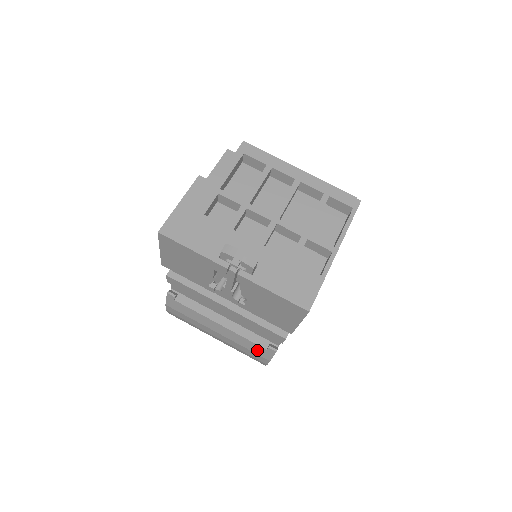
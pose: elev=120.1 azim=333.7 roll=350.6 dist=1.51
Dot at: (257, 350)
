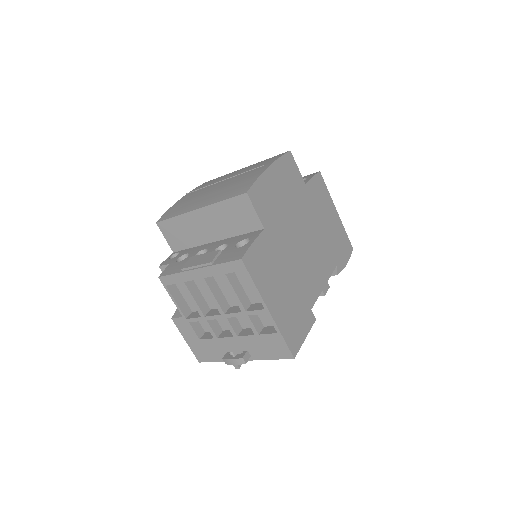
Dot at: occluded
